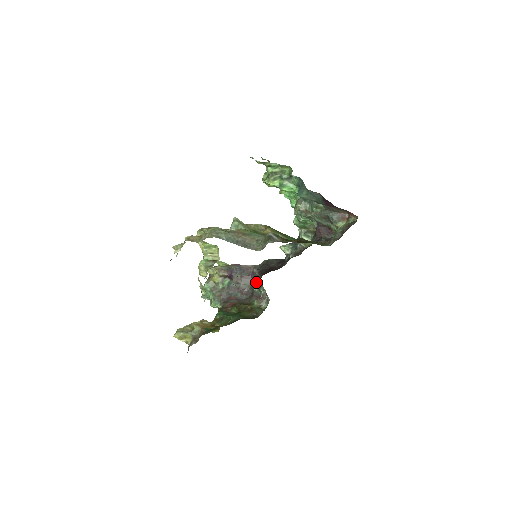
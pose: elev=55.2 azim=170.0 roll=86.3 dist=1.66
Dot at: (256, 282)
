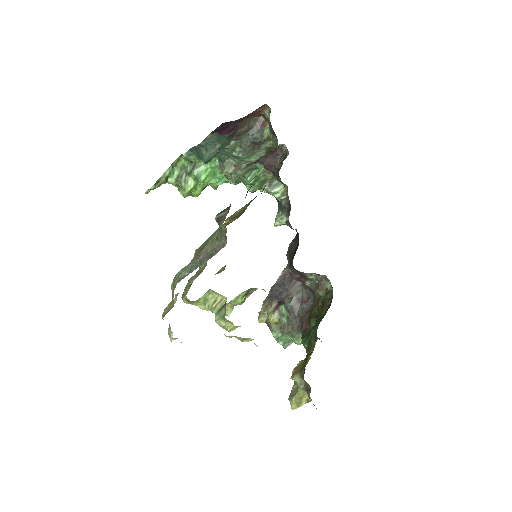
Dot at: (299, 278)
